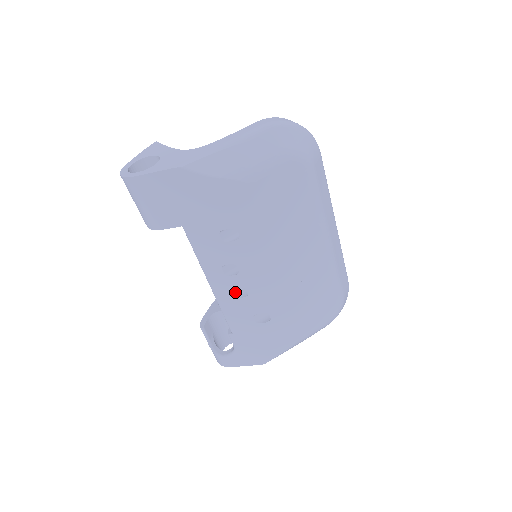
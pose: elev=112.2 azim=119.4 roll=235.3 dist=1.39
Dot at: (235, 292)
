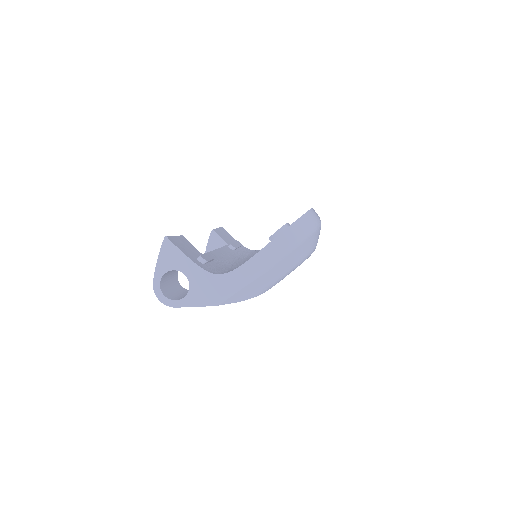
Dot at: occluded
